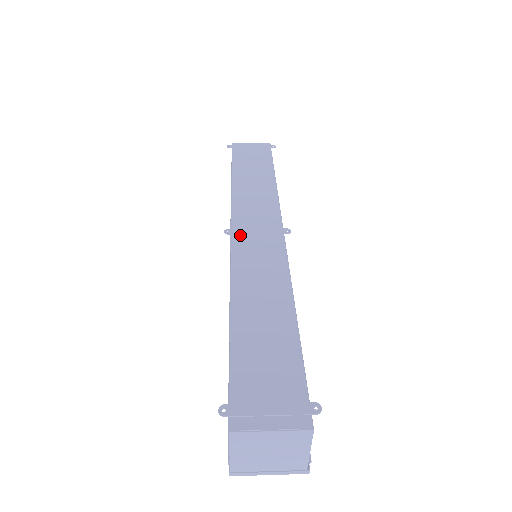
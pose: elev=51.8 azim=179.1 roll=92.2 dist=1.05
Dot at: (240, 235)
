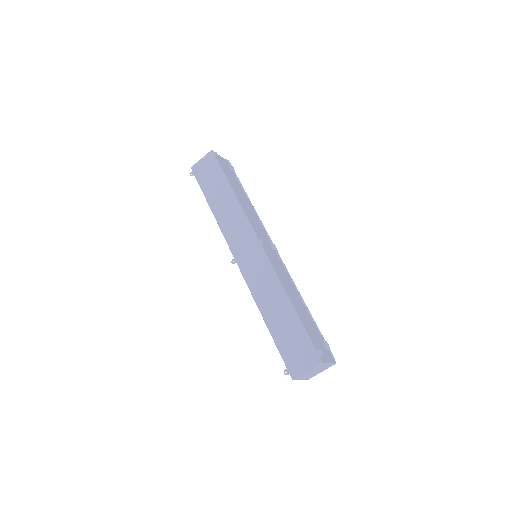
Dot at: (240, 261)
